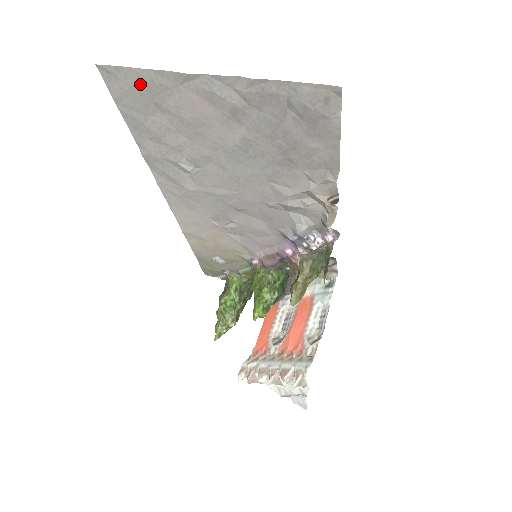
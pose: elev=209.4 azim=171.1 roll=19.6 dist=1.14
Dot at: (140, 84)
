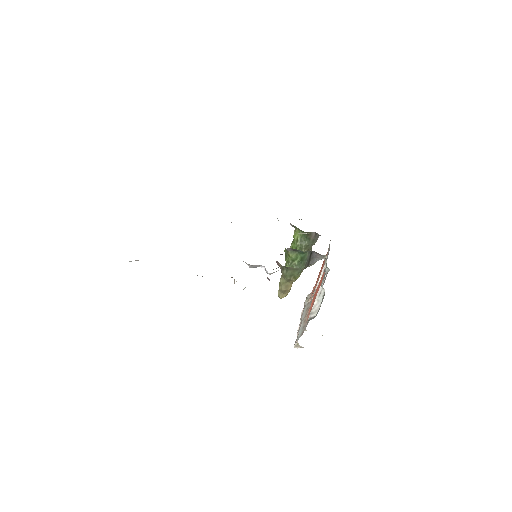
Dot at: occluded
